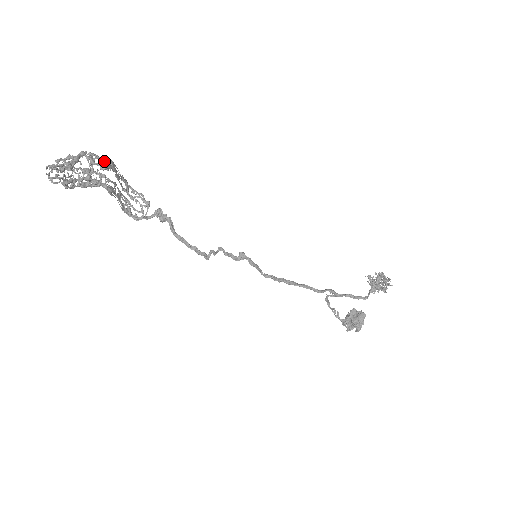
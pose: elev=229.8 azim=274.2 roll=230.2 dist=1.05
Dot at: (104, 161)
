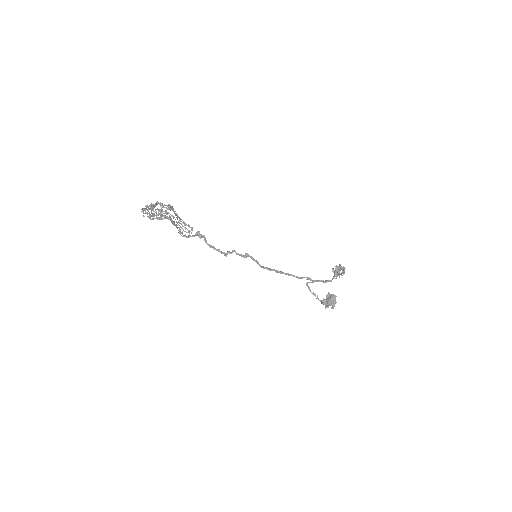
Dot at: (168, 207)
